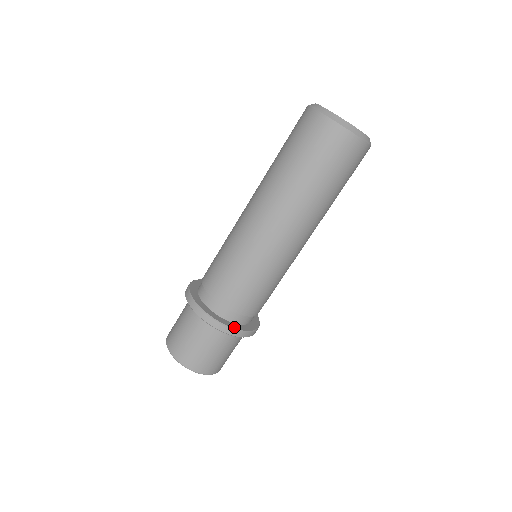
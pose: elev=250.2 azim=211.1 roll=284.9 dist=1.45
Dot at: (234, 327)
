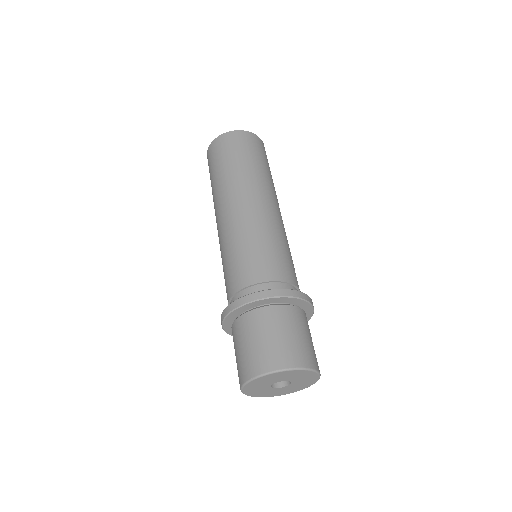
Dot at: (274, 290)
